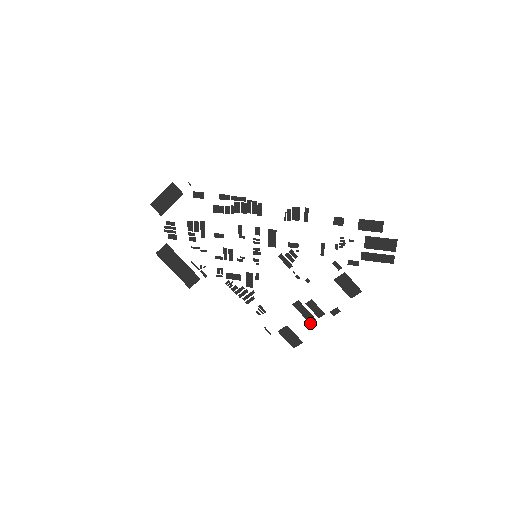
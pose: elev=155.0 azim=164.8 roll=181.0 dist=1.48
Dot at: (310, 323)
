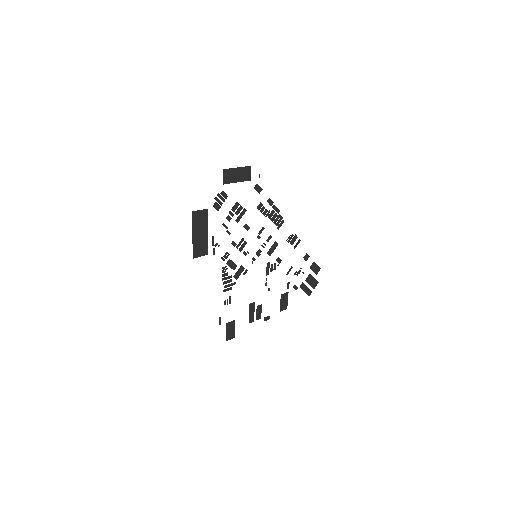
Dot at: occluded
